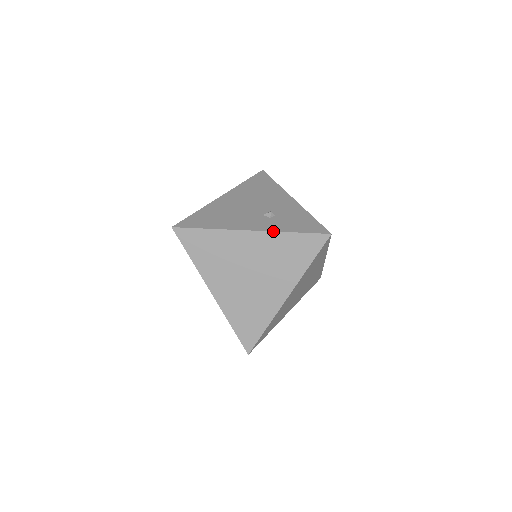
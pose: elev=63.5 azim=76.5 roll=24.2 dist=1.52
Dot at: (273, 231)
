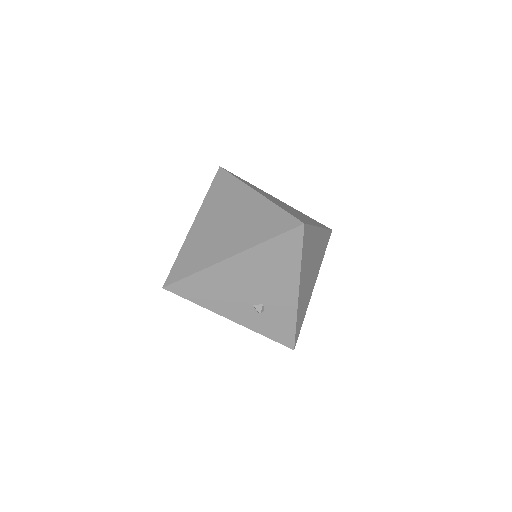
Dot at: occluded
